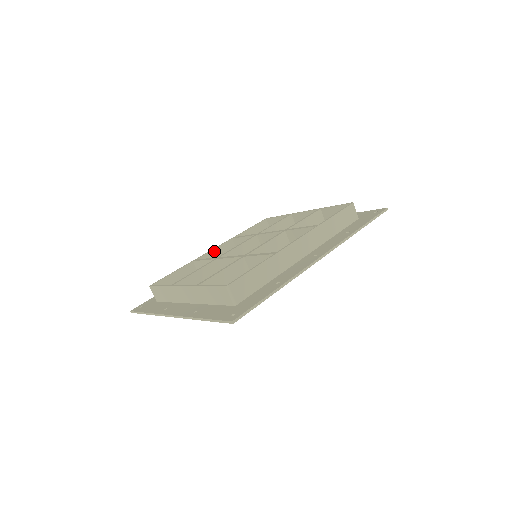
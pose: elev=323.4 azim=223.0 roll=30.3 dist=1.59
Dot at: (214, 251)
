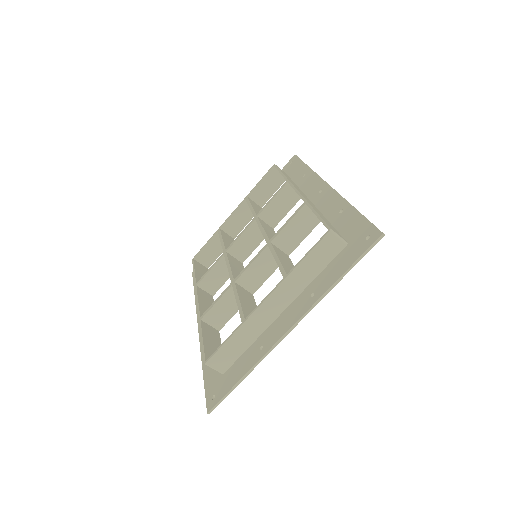
Dot at: (200, 303)
